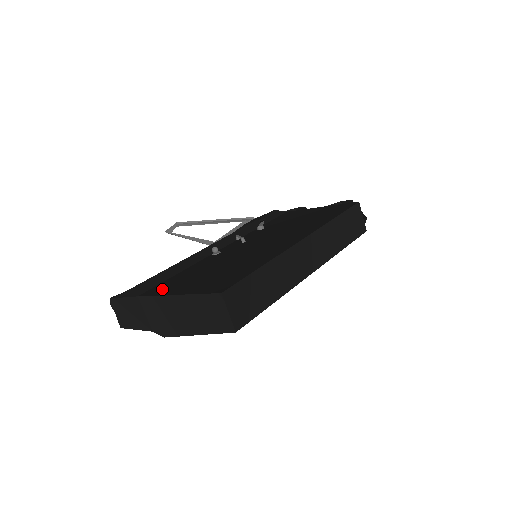
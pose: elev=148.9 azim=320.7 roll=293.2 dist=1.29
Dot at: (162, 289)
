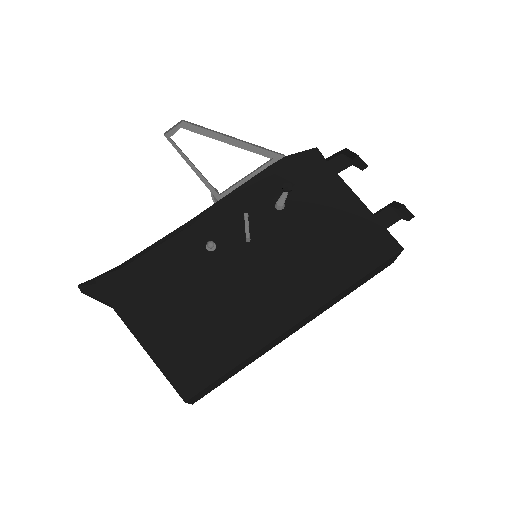
Dot at: (135, 312)
